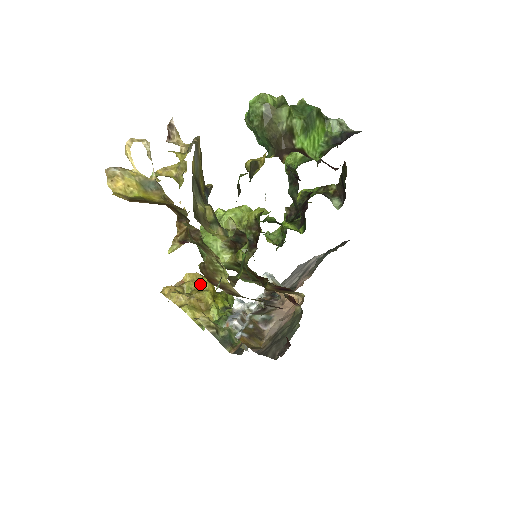
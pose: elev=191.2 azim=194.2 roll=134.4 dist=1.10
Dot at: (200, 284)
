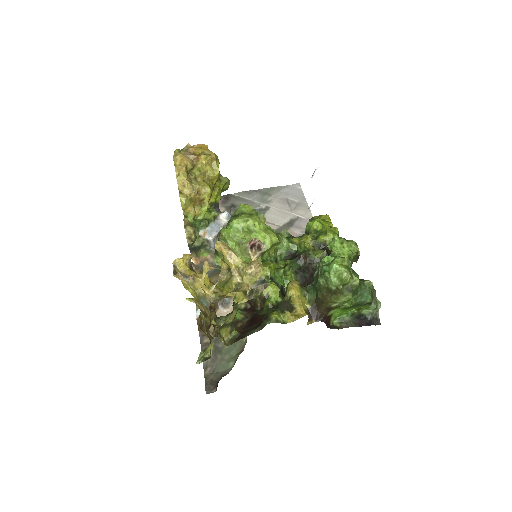
Dot at: (210, 171)
